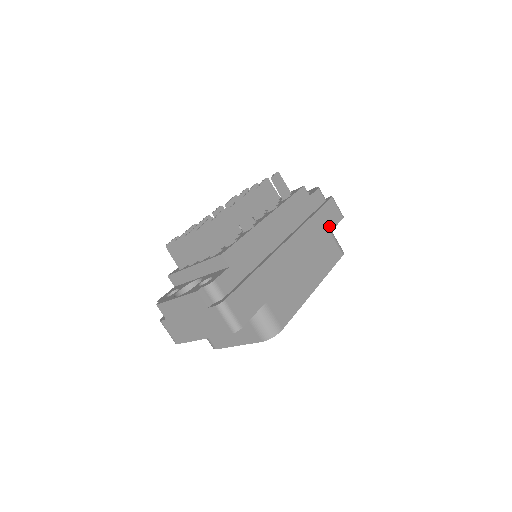
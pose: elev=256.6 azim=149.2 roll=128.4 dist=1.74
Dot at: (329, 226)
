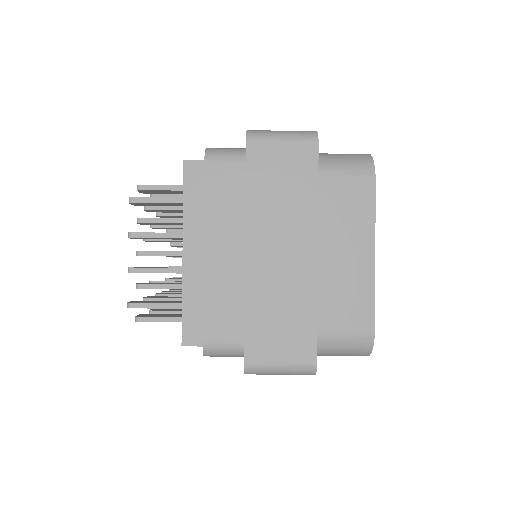
Dot at: occluded
